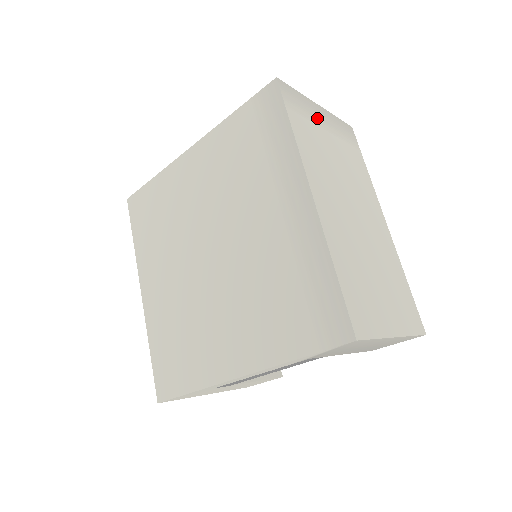
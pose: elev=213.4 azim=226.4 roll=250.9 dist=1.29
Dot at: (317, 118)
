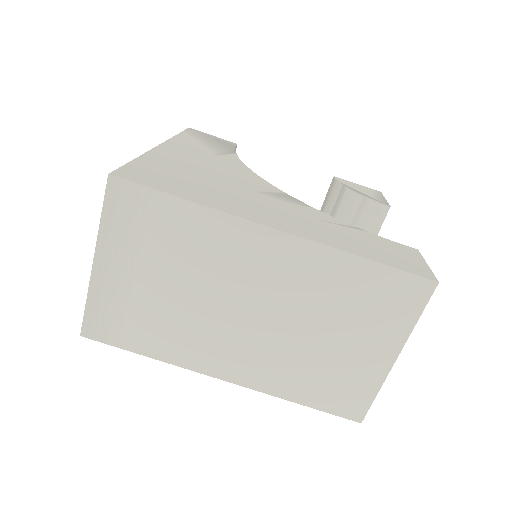
Dot at: (118, 286)
